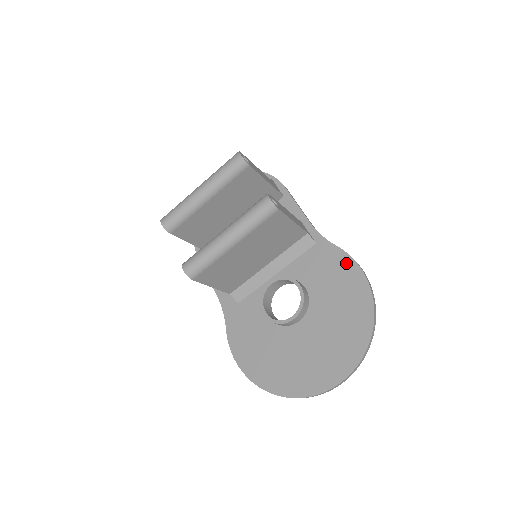
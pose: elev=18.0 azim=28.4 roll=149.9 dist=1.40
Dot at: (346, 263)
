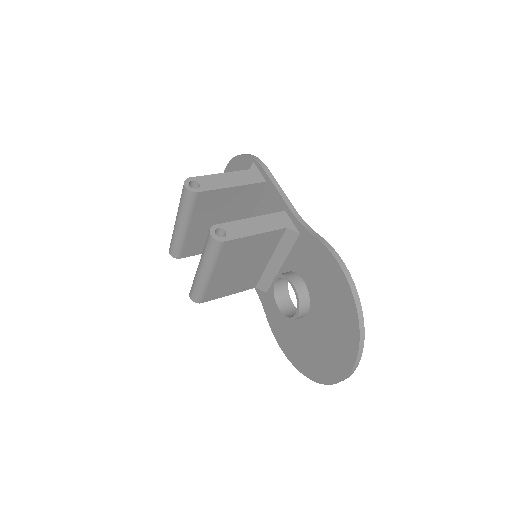
Dot at: (325, 256)
